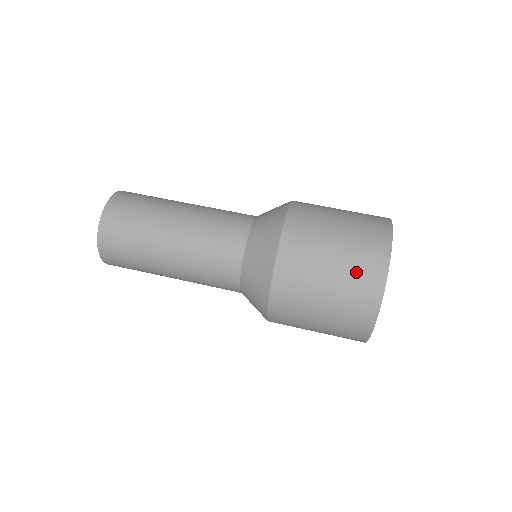
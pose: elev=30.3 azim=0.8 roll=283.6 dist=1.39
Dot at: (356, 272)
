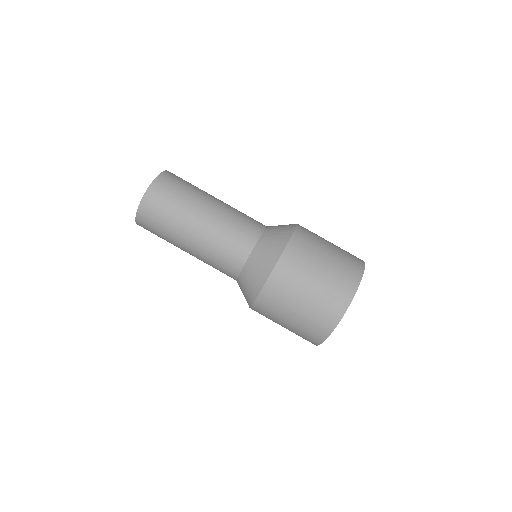
Dot at: (332, 288)
